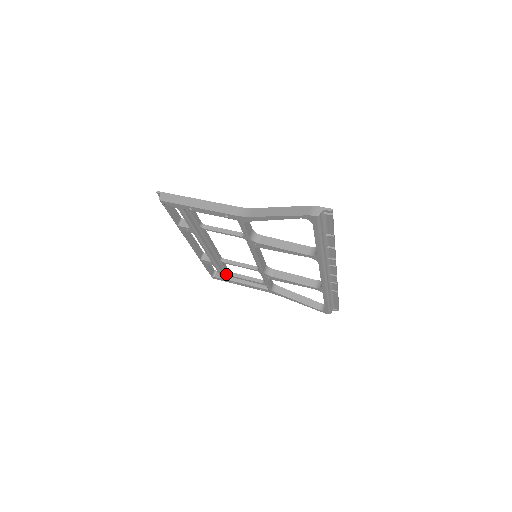
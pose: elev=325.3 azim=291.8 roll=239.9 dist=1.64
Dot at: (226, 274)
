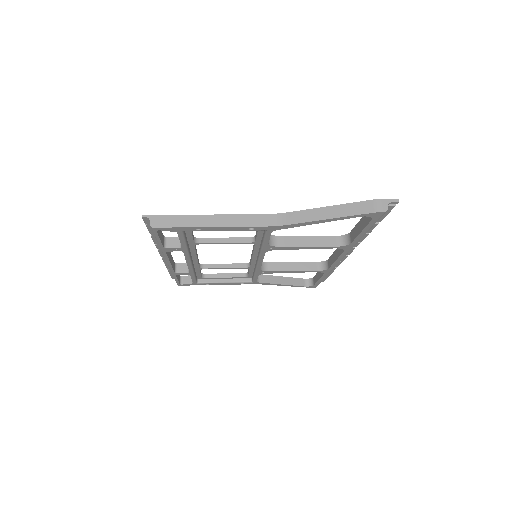
Dot at: (198, 278)
